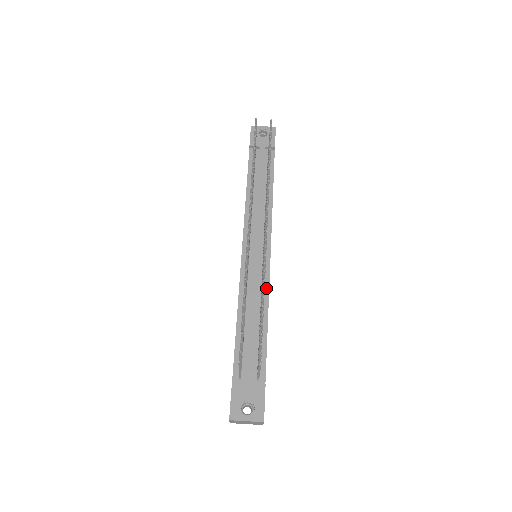
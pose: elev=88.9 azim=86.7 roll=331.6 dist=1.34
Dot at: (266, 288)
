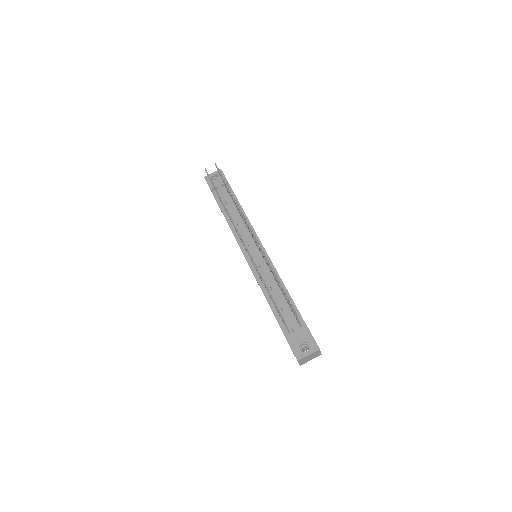
Dot at: (274, 270)
